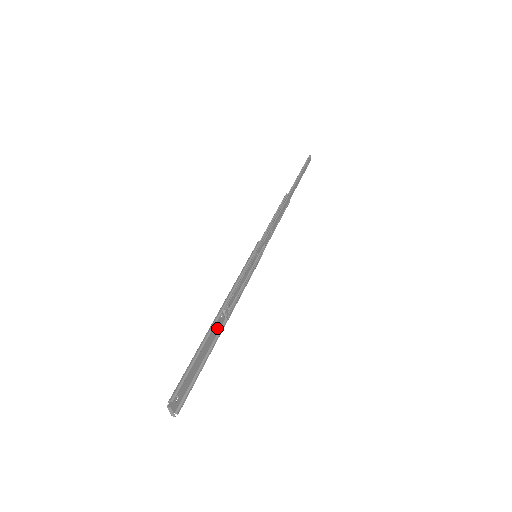
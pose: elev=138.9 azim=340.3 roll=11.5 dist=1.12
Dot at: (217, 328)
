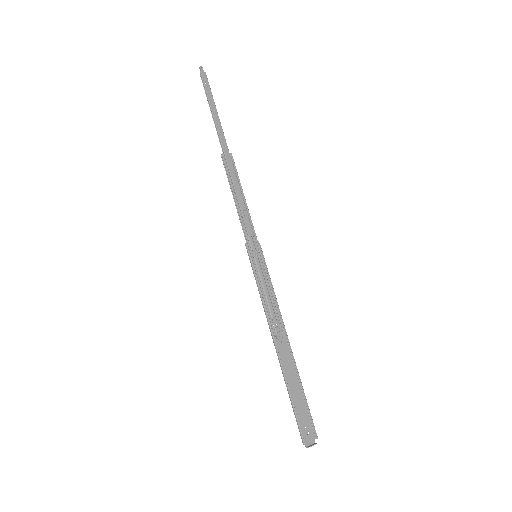
Dot at: (286, 352)
